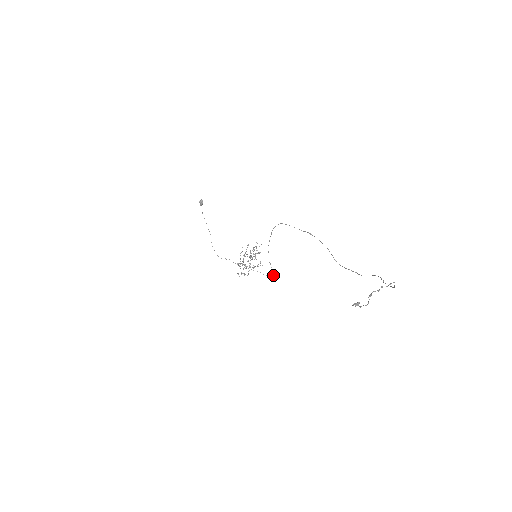
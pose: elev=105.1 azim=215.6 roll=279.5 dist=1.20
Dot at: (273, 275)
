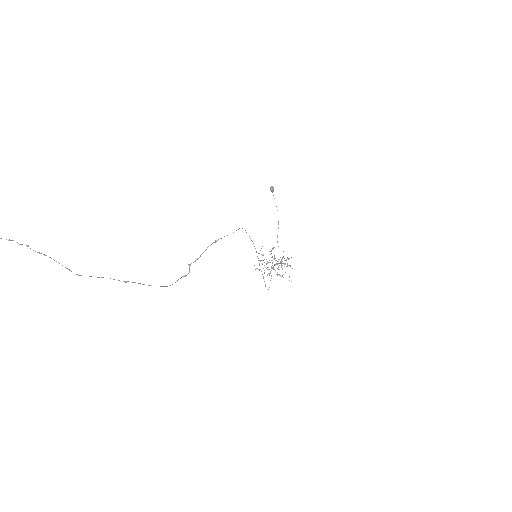
Dot at: occluded
